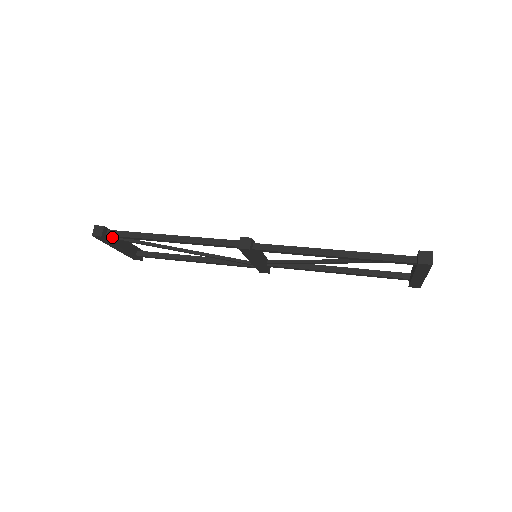
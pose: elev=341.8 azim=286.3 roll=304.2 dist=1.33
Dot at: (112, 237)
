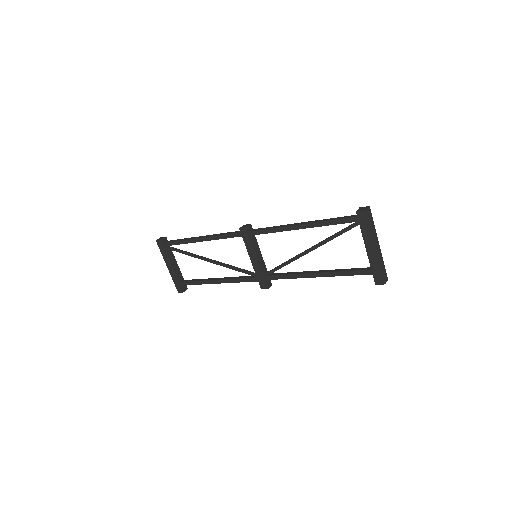
Dot at: (168, 246)
